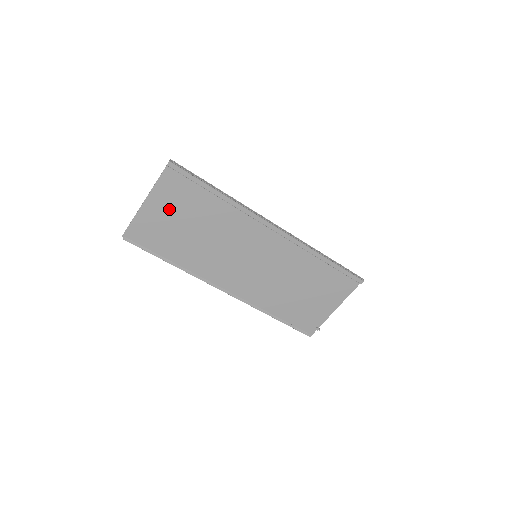
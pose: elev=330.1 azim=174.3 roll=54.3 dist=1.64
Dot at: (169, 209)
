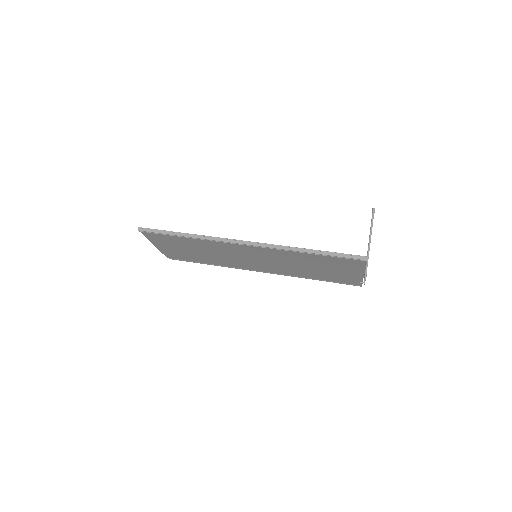
Dot at: (171, 246)
